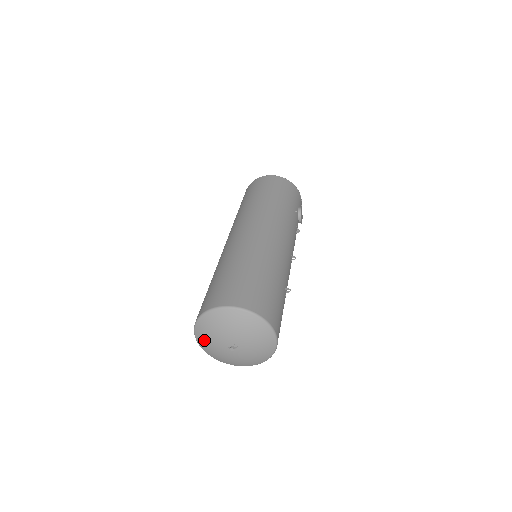
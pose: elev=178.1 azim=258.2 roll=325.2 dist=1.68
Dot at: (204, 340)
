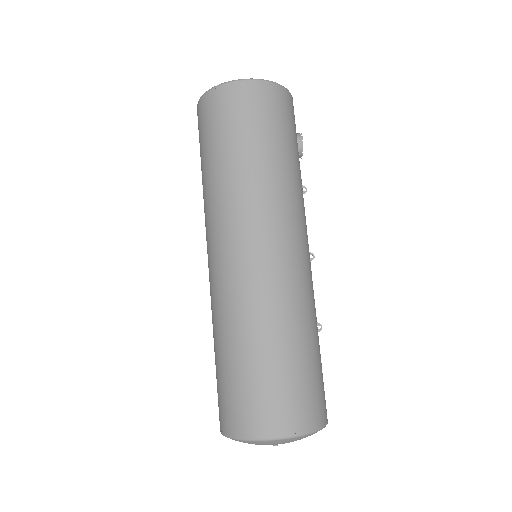
Dot at: occluded
